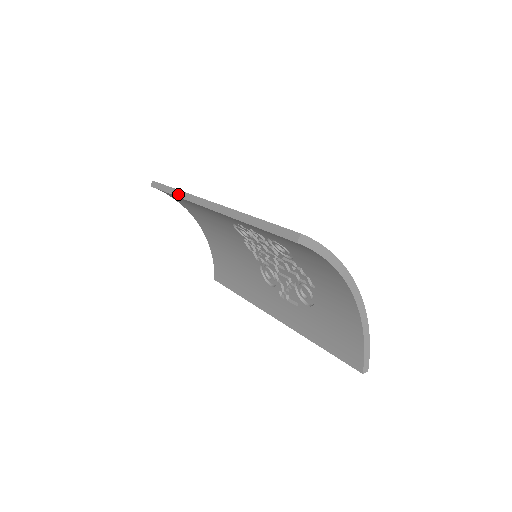
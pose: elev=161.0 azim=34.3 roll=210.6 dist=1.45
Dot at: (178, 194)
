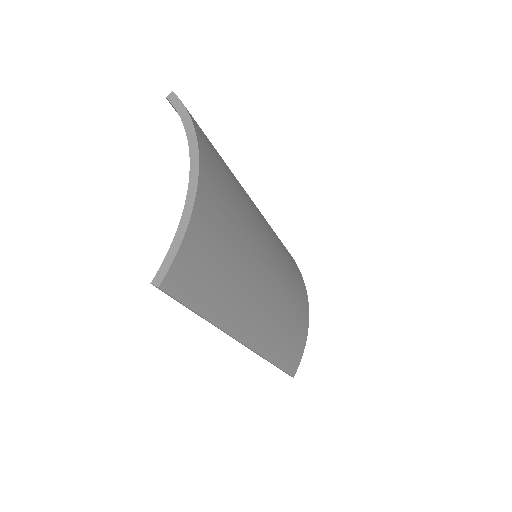
Dot at: occluded
